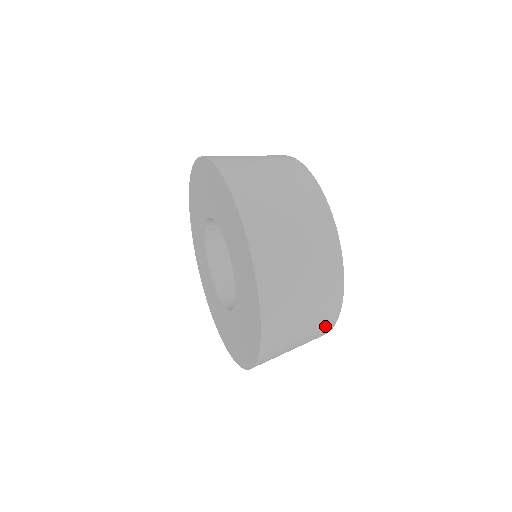
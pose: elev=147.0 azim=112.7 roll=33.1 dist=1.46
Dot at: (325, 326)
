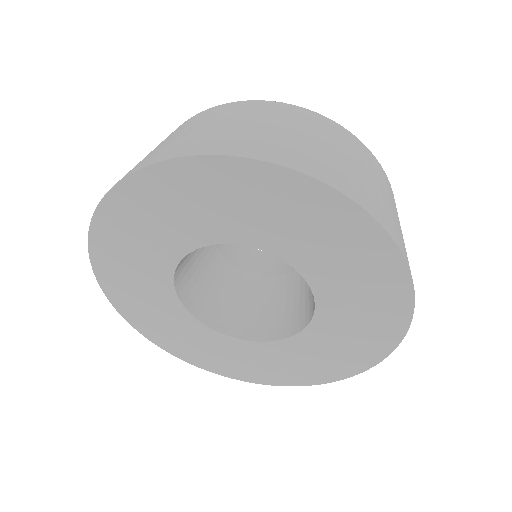
Dot at: occluded
